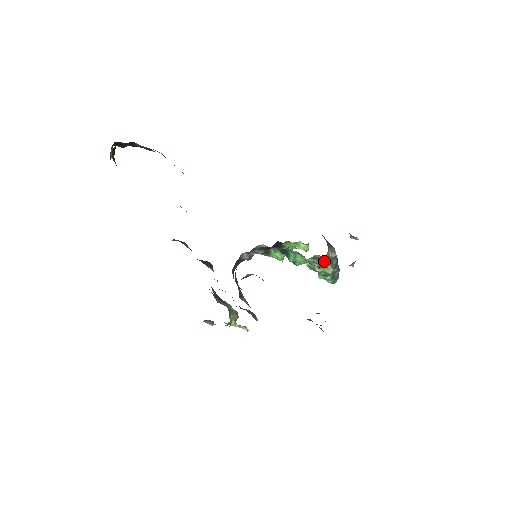
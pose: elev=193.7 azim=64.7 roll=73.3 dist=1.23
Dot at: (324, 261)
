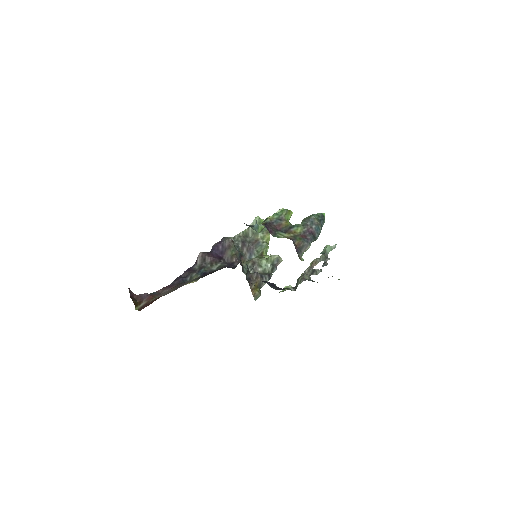
Dot at: occluded
